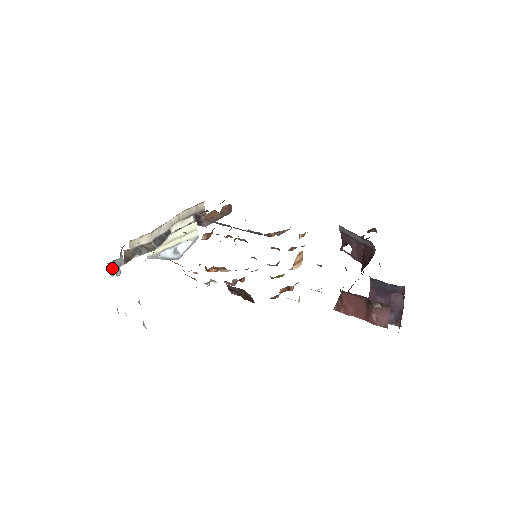
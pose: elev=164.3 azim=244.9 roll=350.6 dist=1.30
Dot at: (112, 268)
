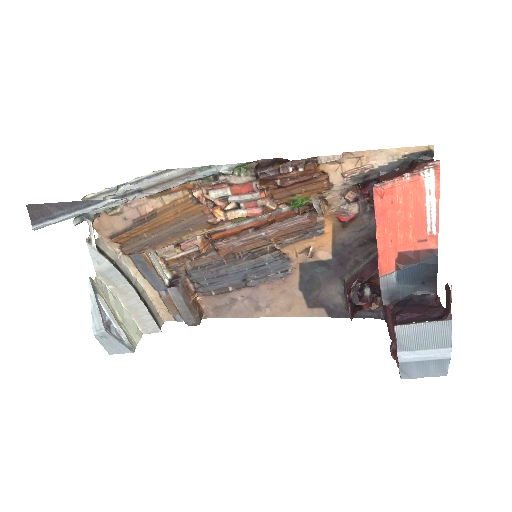
Dot at: occluded
